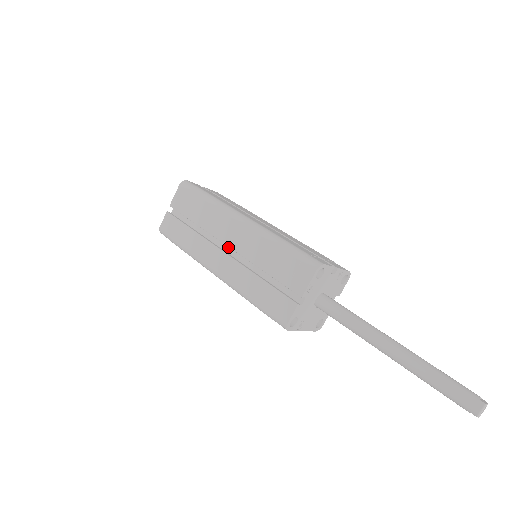
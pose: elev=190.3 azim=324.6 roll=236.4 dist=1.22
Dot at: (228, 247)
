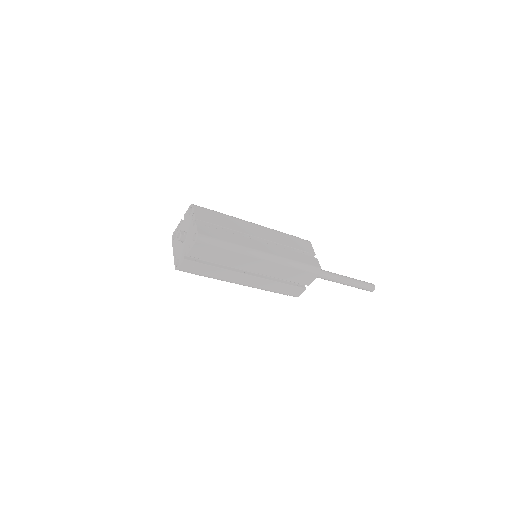
Dot at: occluded
